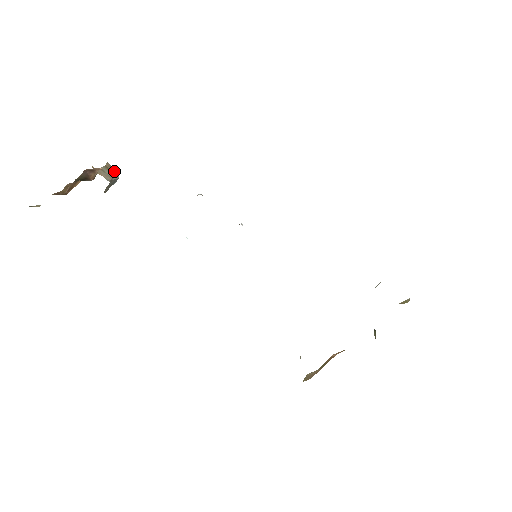
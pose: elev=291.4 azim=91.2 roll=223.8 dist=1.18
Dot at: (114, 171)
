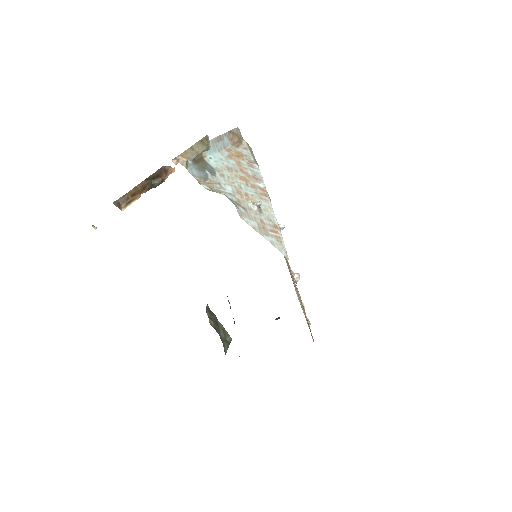
Dot at: (208, 143)
